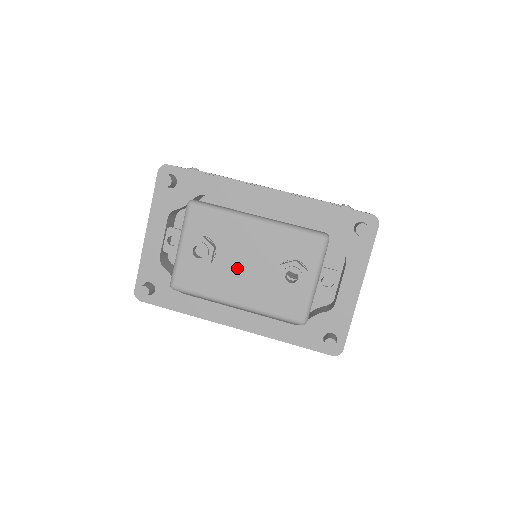
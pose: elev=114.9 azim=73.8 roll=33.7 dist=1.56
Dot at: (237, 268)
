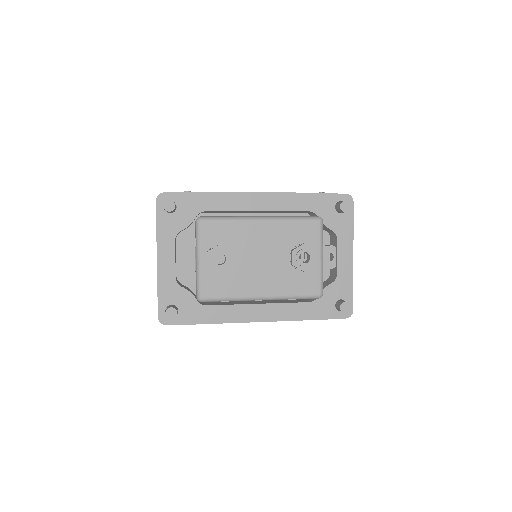
Dot at: (255, 265)
